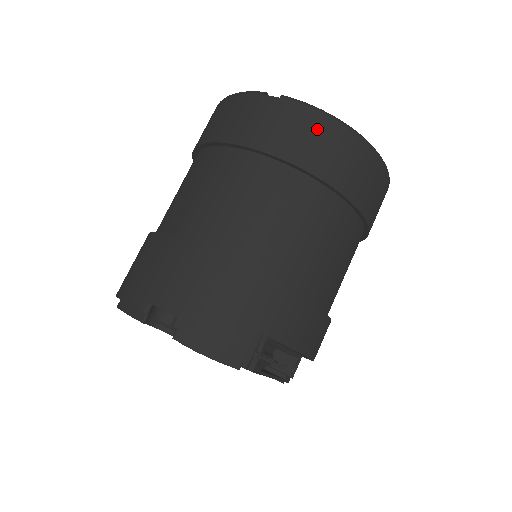
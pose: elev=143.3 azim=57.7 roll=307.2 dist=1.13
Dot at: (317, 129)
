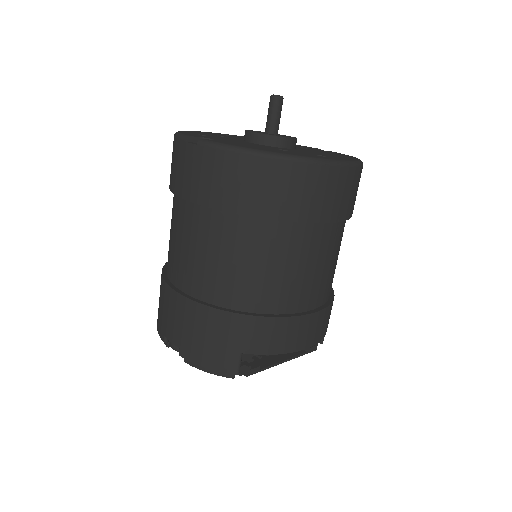
Dot at: (232, 170)
